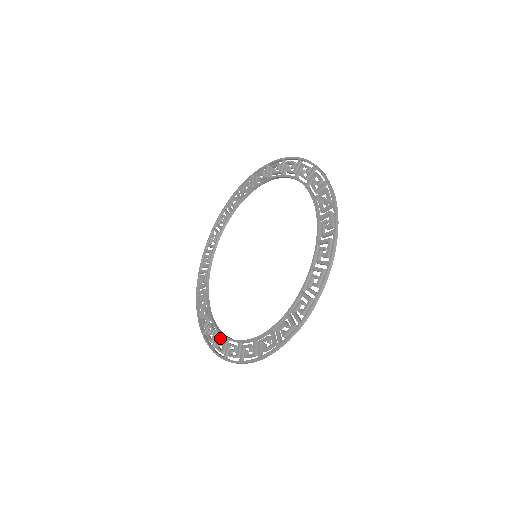
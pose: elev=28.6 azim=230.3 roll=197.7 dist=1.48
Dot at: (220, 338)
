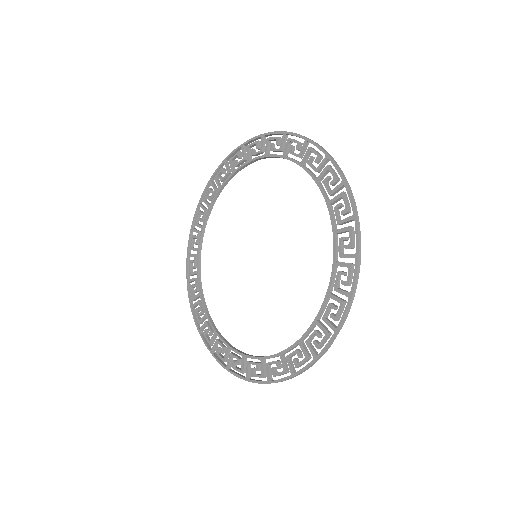
Dot at: (195, 262)
